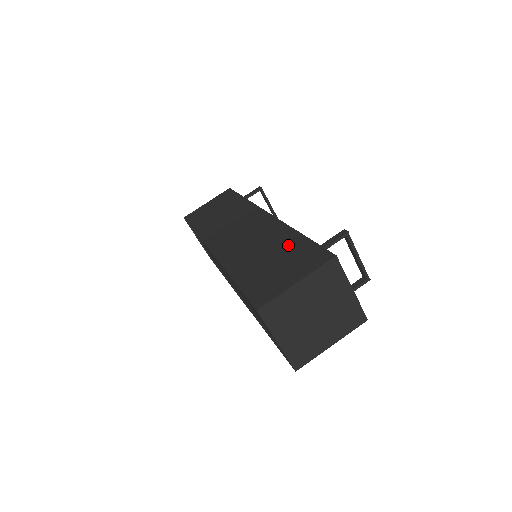
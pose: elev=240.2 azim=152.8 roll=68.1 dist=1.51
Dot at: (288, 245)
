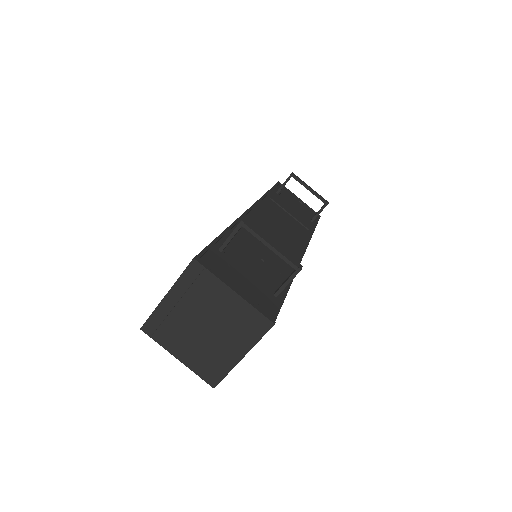
Dot at: occluded
